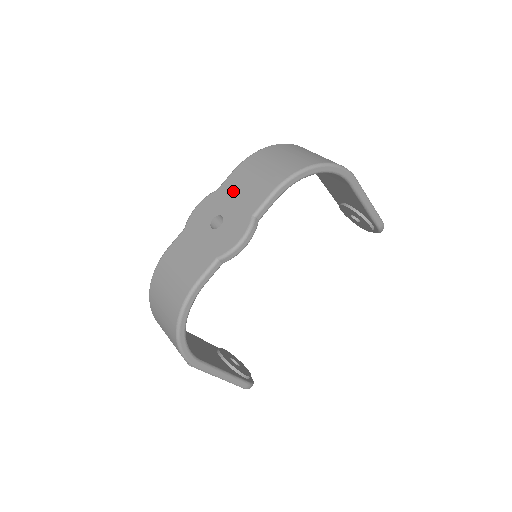
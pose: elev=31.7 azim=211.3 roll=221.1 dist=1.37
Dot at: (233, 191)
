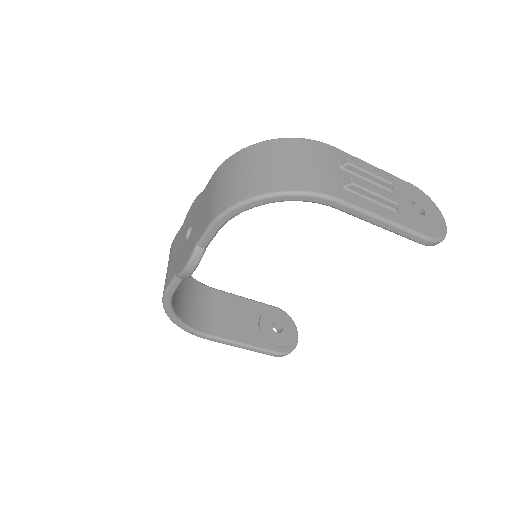
Dot at: (203, 202)
